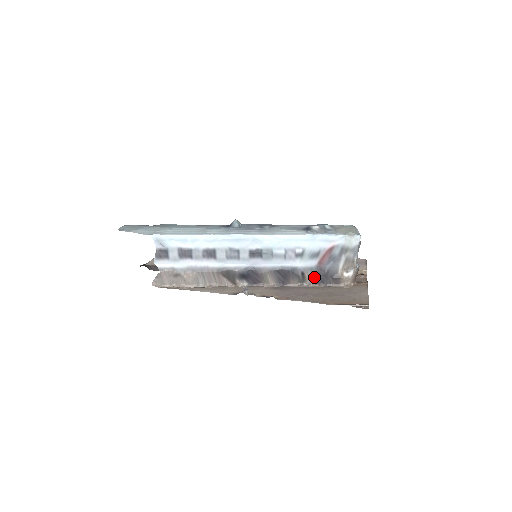
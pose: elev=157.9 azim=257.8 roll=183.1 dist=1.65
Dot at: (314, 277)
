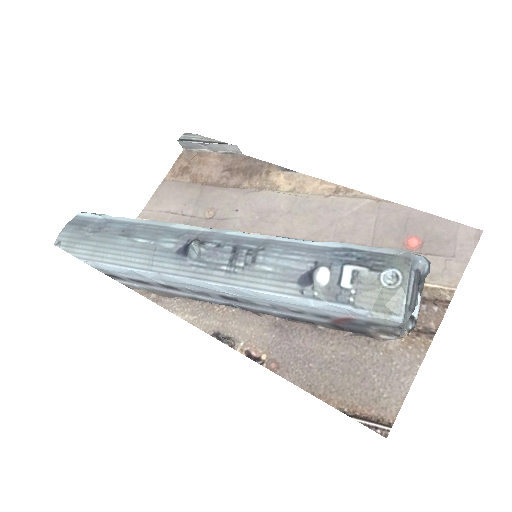
Dot at: (331, 326)
